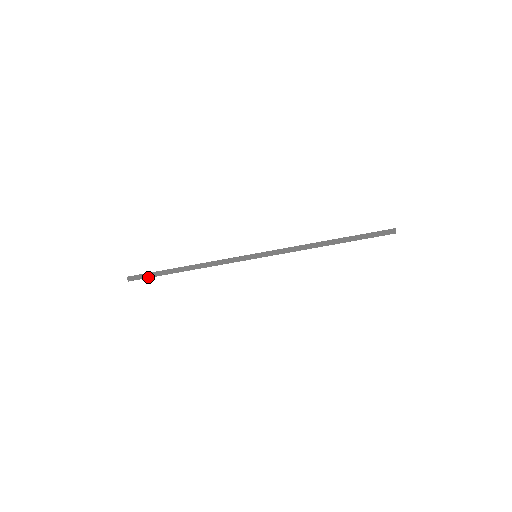
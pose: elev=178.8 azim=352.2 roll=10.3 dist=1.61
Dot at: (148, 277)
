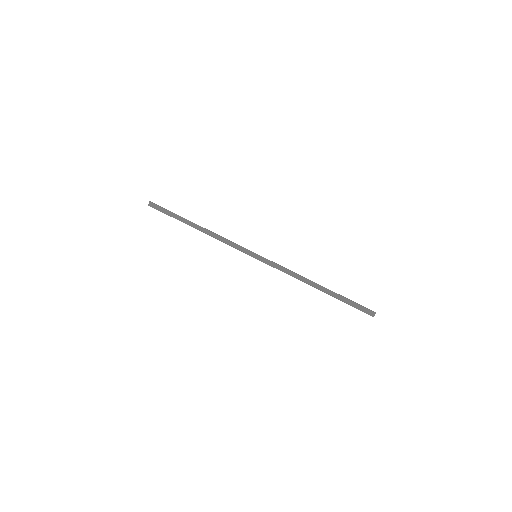
Dot at: (165, 213)
